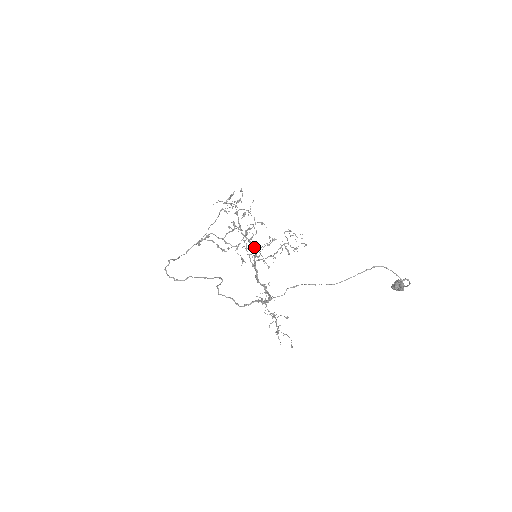
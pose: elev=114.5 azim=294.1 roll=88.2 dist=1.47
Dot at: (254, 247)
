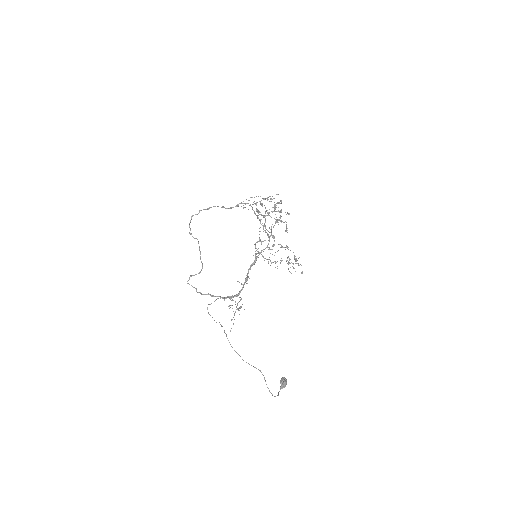
Dot at: (269, 241)
